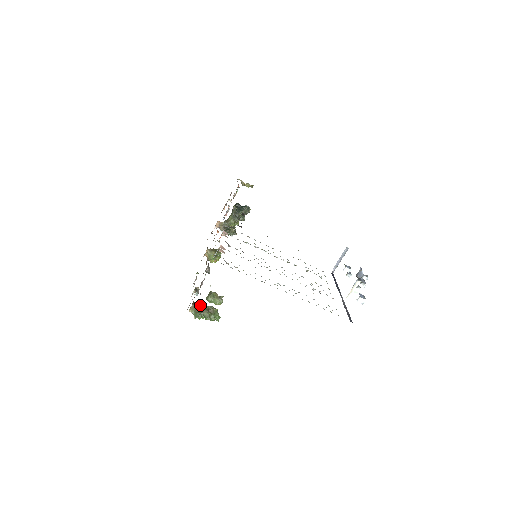
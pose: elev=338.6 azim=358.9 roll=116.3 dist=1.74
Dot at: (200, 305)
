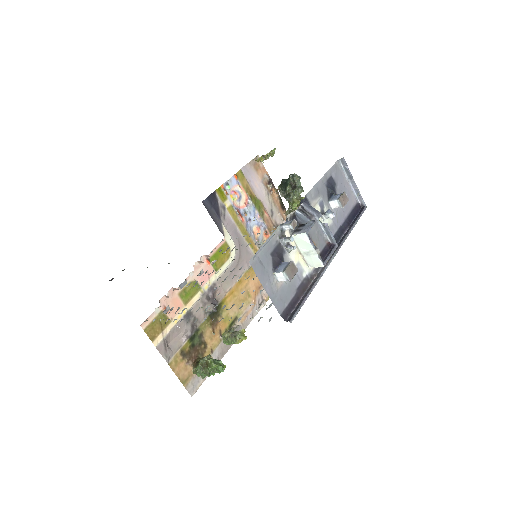
Dot at: (196, 362)
